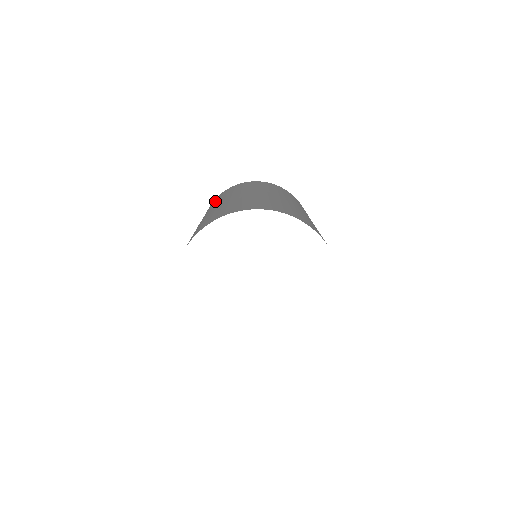
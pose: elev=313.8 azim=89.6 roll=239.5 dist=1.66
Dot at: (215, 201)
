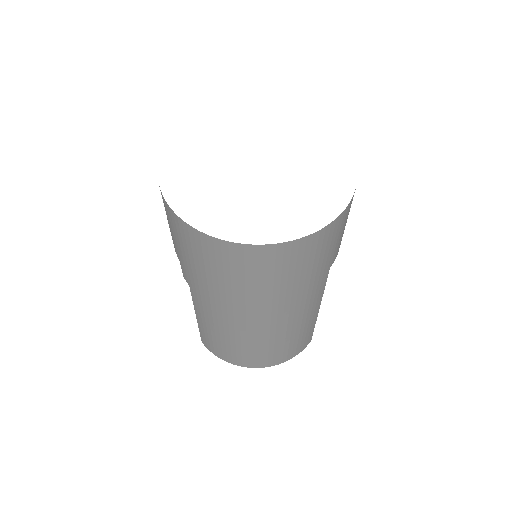
Dot at: occluded
